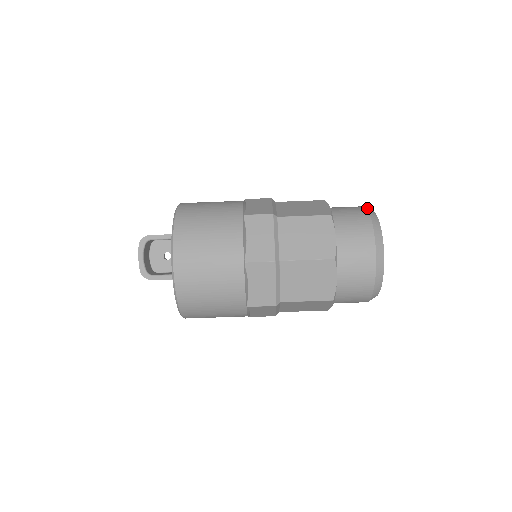
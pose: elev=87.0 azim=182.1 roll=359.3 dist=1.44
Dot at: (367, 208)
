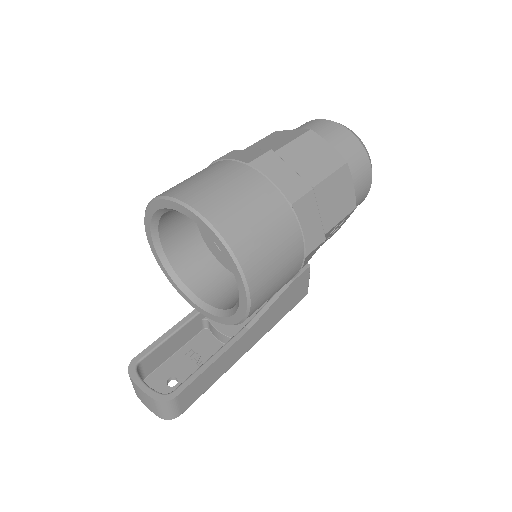
Dot at: occluded
